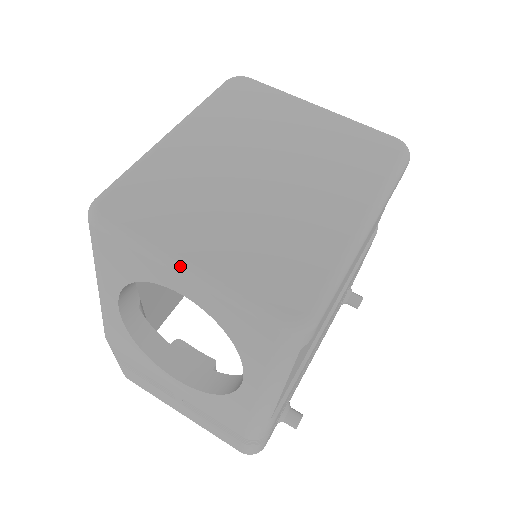
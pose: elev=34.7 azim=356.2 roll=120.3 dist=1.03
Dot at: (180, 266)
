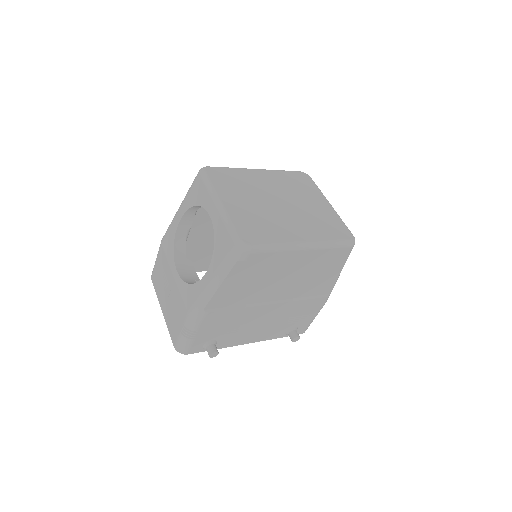
Dot at: (218, 202)
